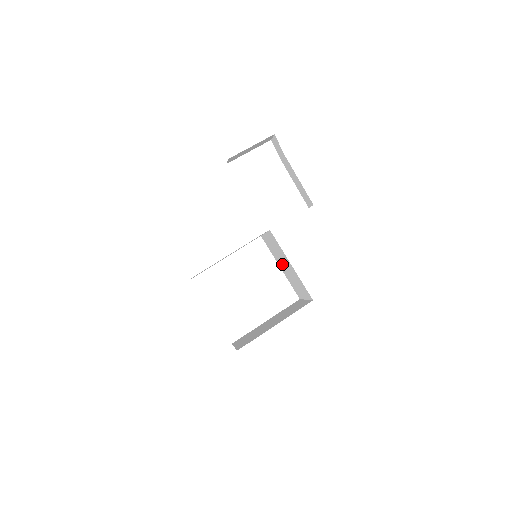
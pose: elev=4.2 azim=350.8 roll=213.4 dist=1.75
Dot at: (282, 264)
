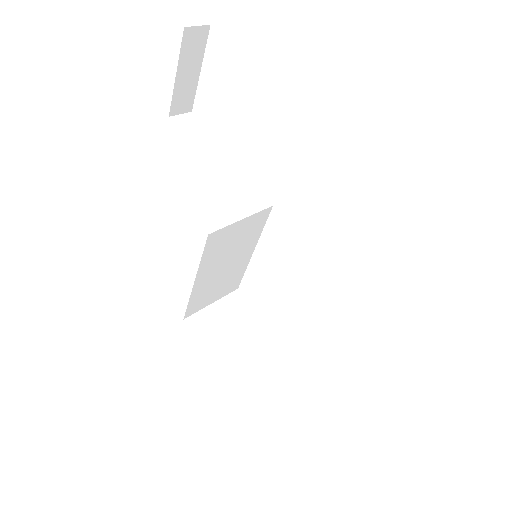
Dot at: occluded
